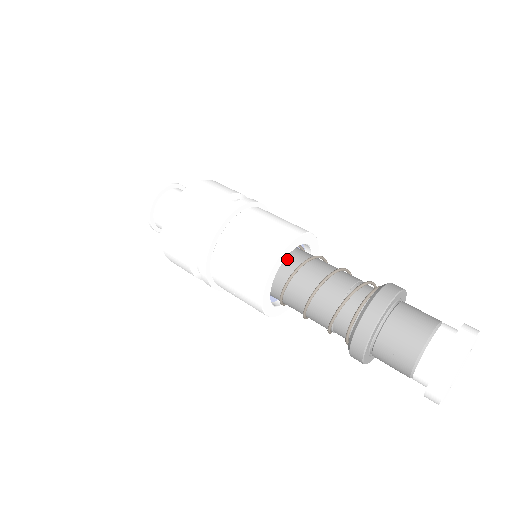
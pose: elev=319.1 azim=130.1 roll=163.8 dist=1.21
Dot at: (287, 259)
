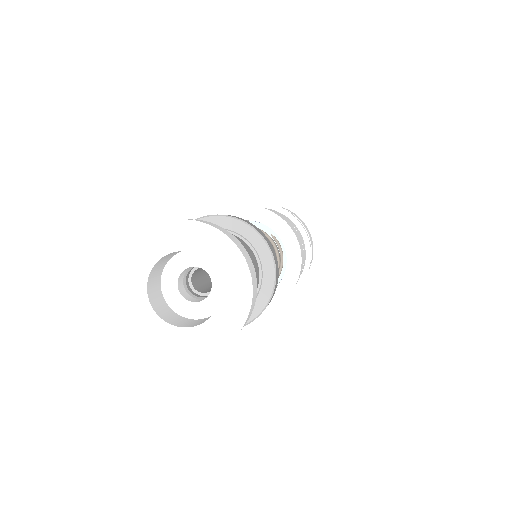
Dot at: occluded
